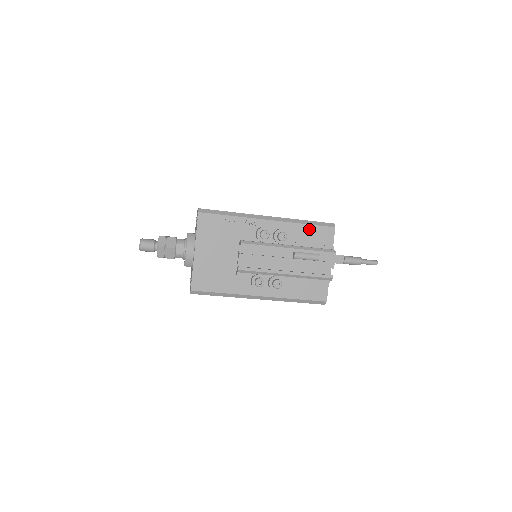
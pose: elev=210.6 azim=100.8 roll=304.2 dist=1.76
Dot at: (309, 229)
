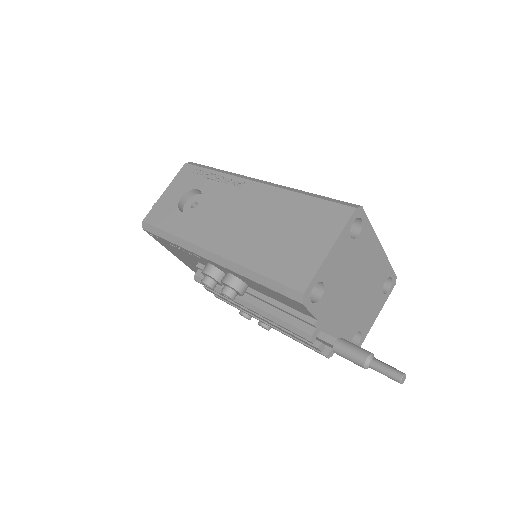
Dot at: (265, 289)
